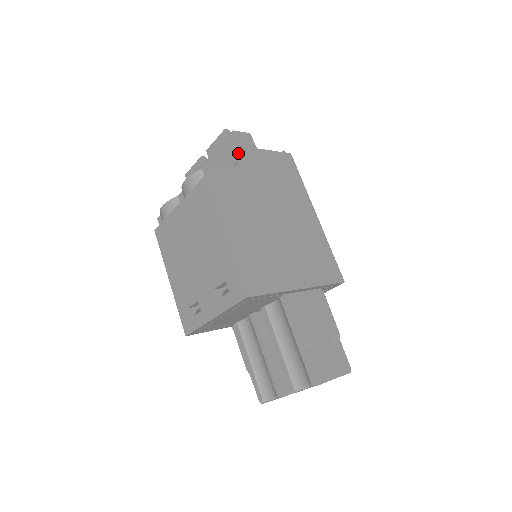
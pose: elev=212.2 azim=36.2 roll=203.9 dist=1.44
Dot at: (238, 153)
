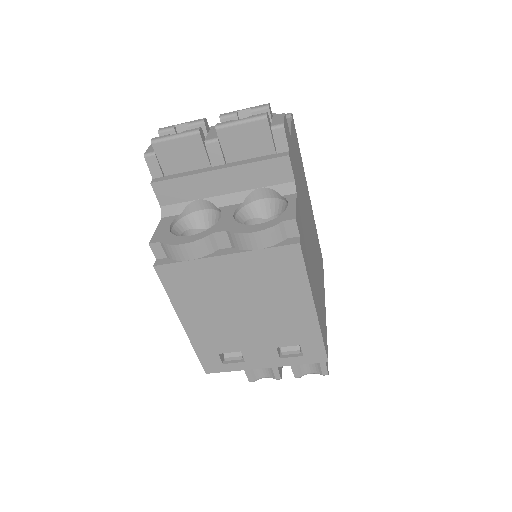
Dot at: (292, 165)
